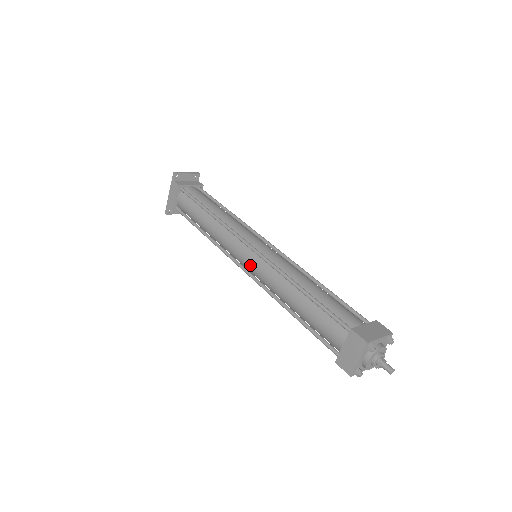
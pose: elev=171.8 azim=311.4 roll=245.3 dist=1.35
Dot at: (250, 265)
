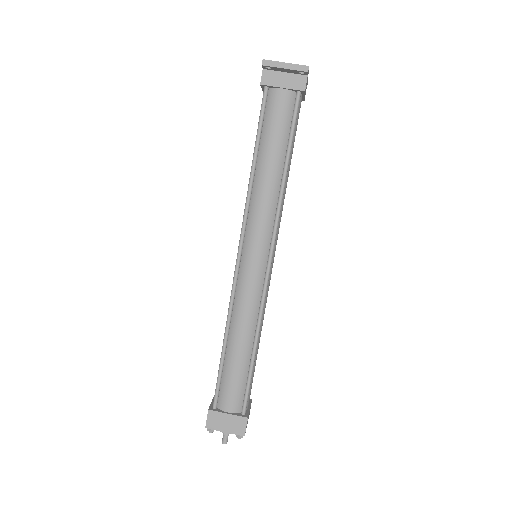
Dot at: occluded
